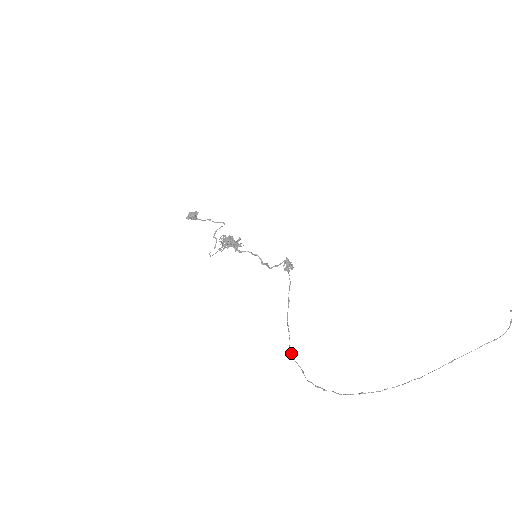
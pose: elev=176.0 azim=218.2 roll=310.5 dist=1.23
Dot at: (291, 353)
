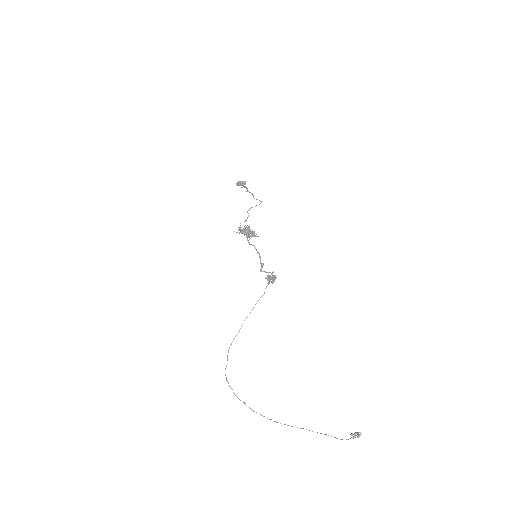
Dot at: (229, 348)
